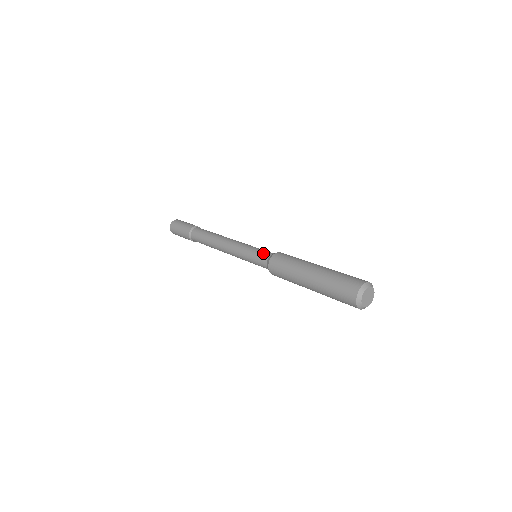
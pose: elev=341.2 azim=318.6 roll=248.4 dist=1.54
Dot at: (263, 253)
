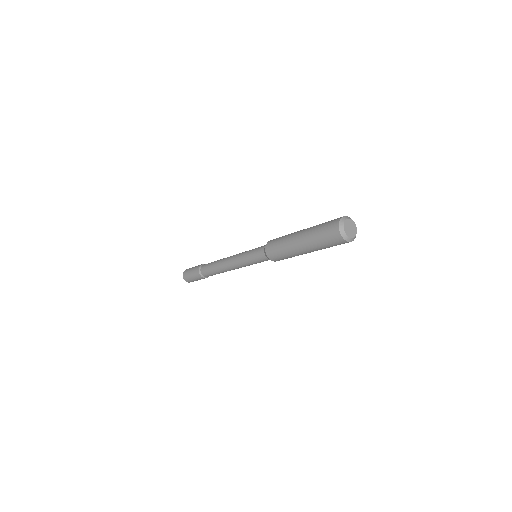
Dot at: occluded
